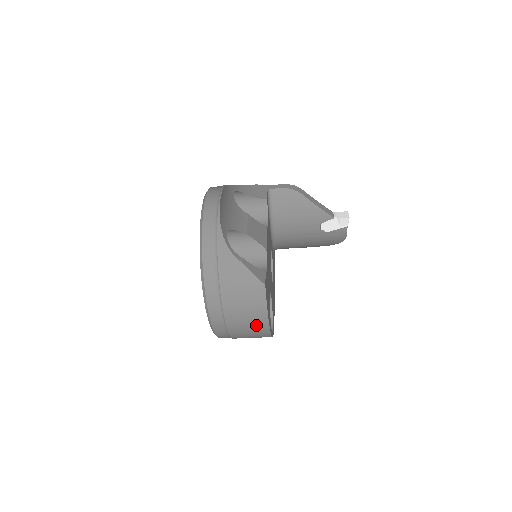
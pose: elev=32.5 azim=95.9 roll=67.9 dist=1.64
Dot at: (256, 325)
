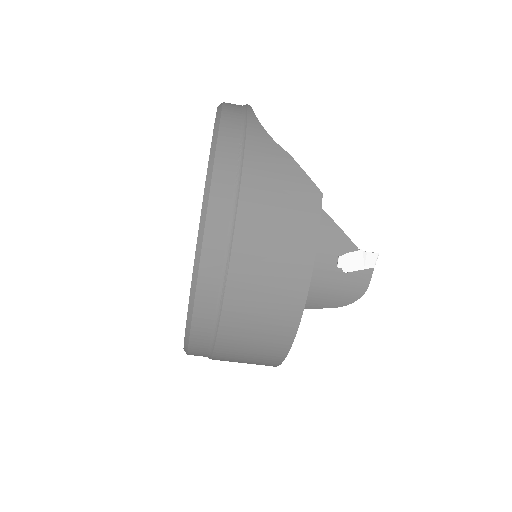
Dot at: (284, 283)
